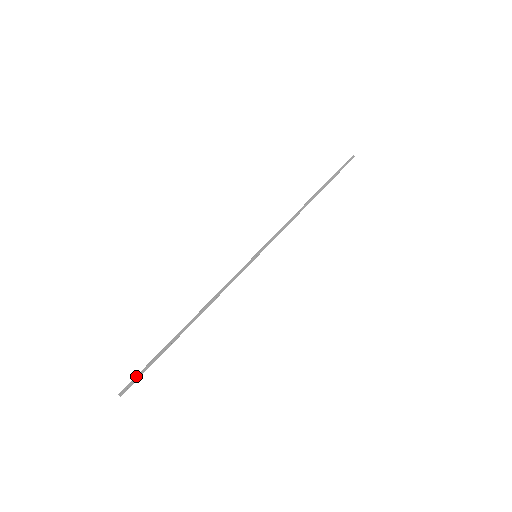
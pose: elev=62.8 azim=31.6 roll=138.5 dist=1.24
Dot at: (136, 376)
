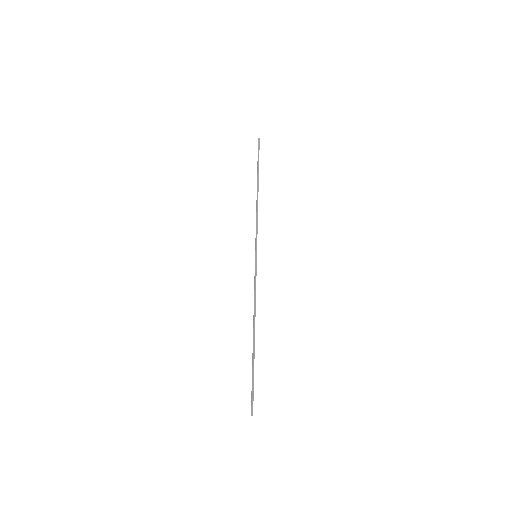
Dot at: (252, 395)
